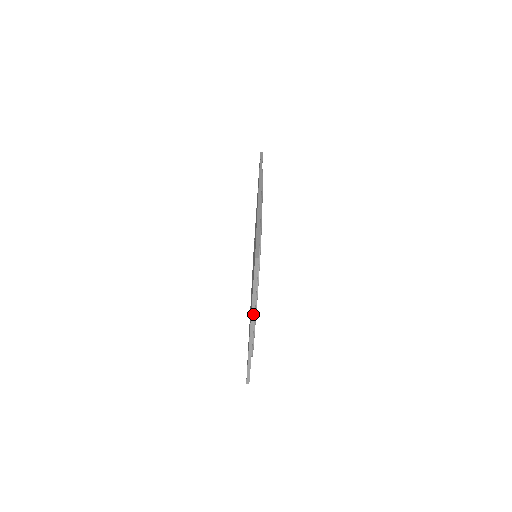
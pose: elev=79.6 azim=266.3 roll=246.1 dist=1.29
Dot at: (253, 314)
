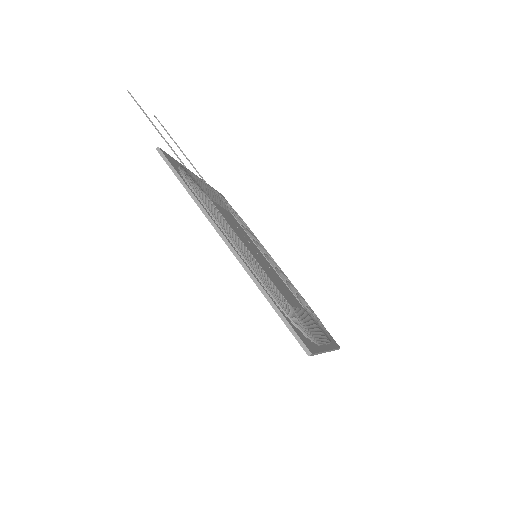
Dot at: (324, 352)
